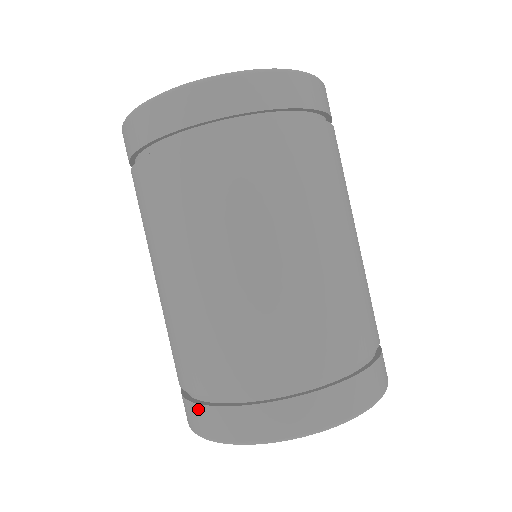
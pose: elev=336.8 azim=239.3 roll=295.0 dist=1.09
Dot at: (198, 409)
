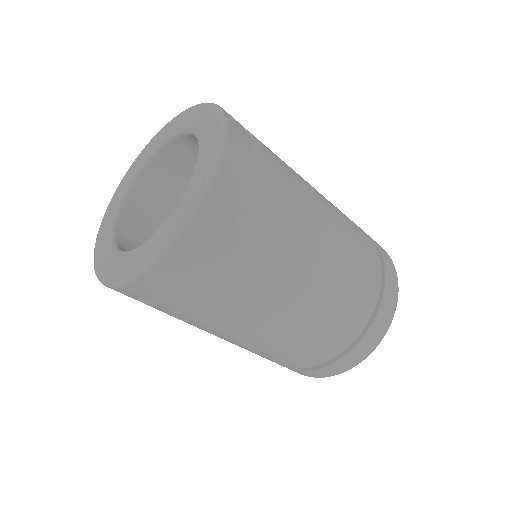
Dot at: (338, 363)
